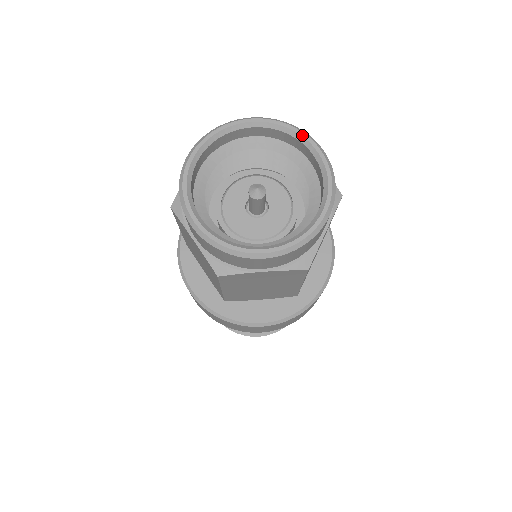
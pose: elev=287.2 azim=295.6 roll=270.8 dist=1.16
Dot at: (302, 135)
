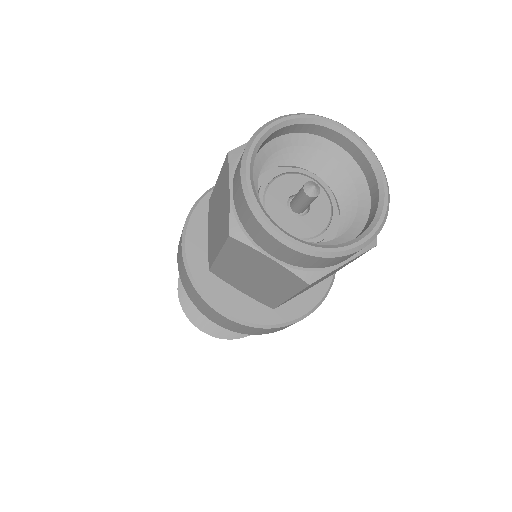
Dot at: (380, 170)
